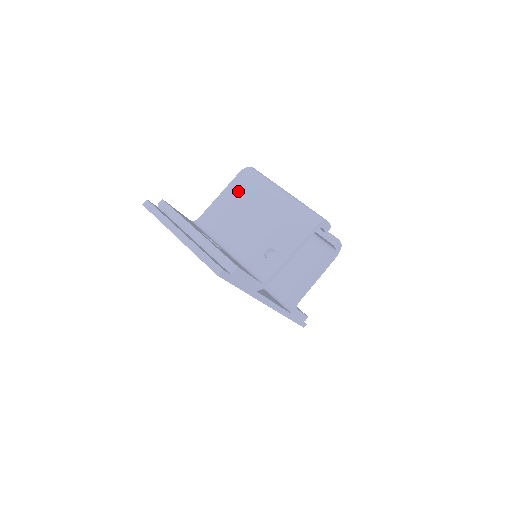
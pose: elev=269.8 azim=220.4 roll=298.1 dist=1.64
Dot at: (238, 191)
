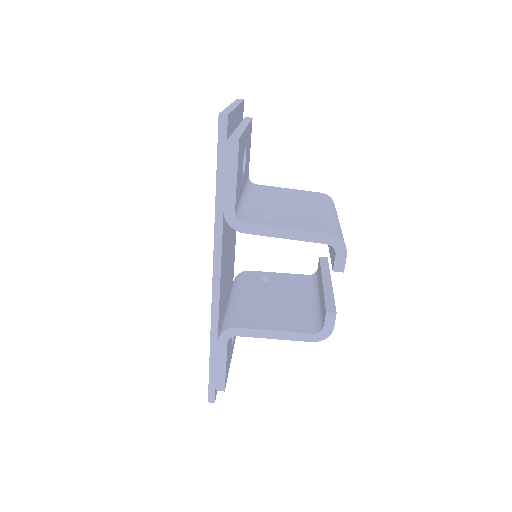
Dot at: (305, 195)
